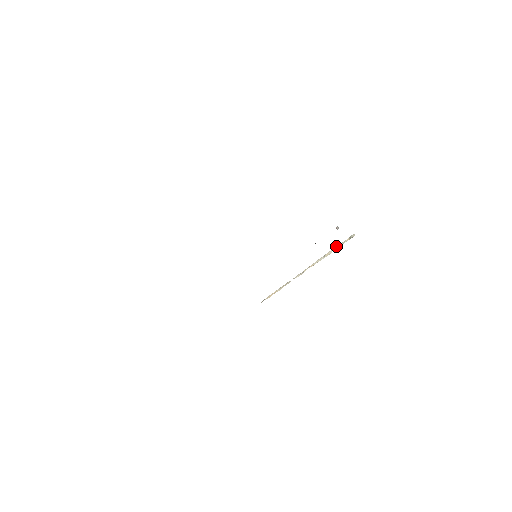
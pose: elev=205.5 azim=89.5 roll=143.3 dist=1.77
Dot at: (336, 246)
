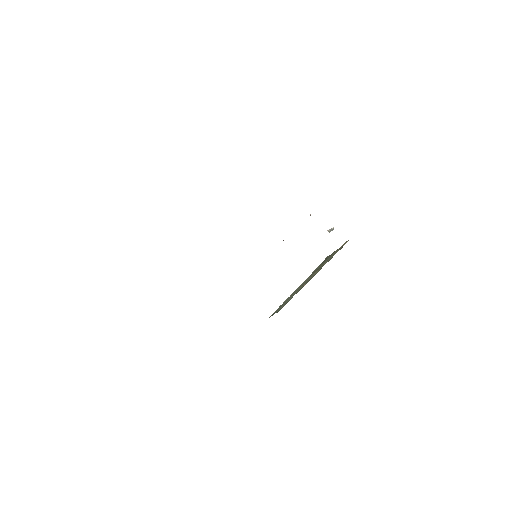
Dot at: occluded
